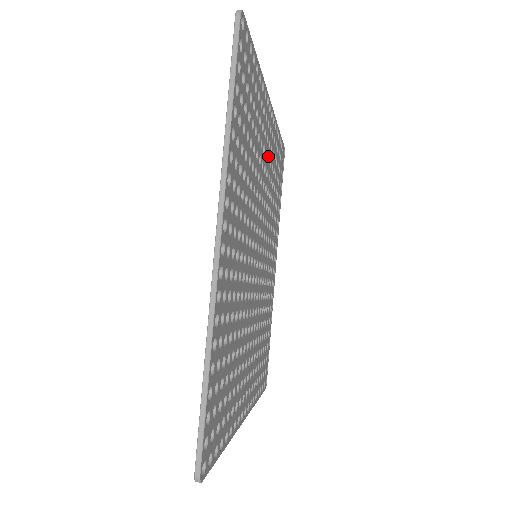
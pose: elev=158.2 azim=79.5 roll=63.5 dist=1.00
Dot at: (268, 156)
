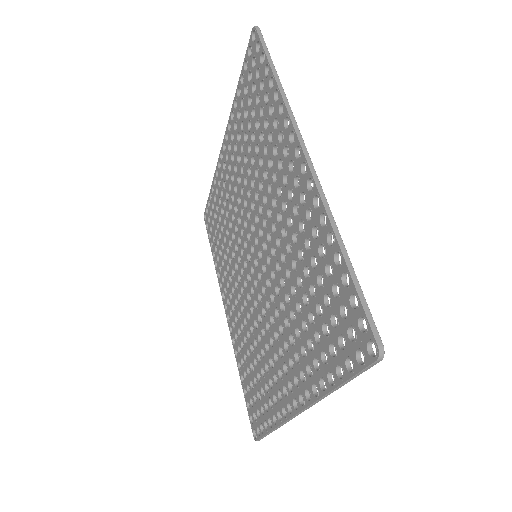
Dot at: occluded
